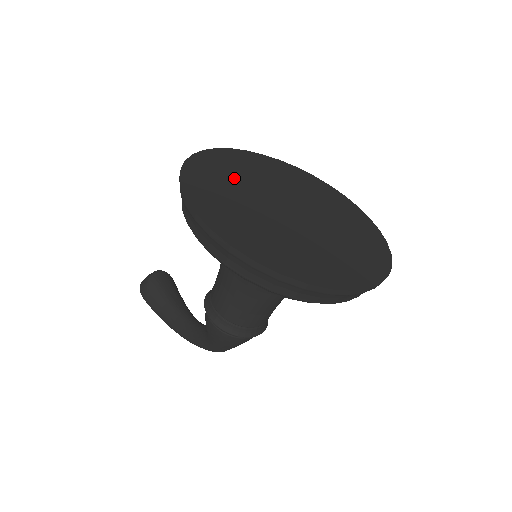
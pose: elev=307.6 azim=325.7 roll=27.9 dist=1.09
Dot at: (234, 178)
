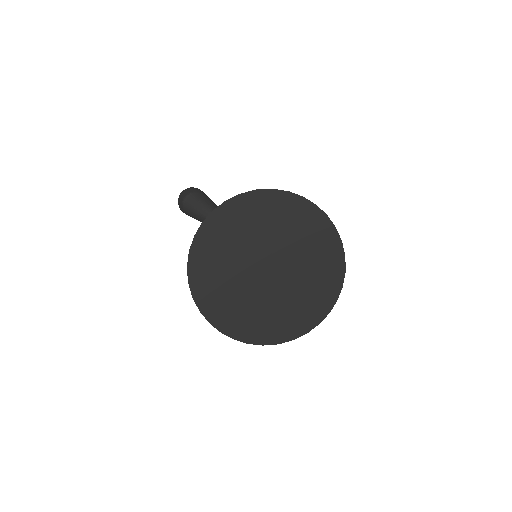
Dot at: (222, 269)
